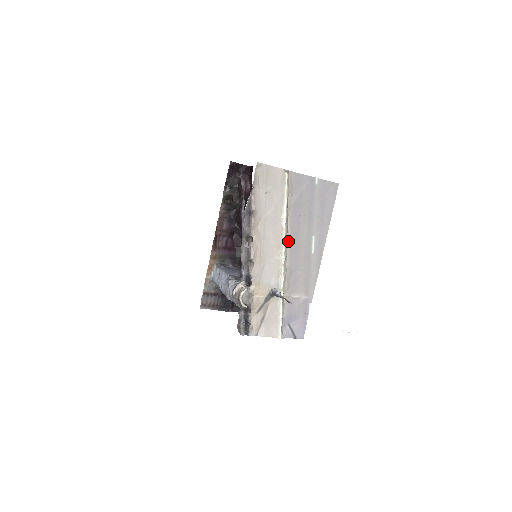
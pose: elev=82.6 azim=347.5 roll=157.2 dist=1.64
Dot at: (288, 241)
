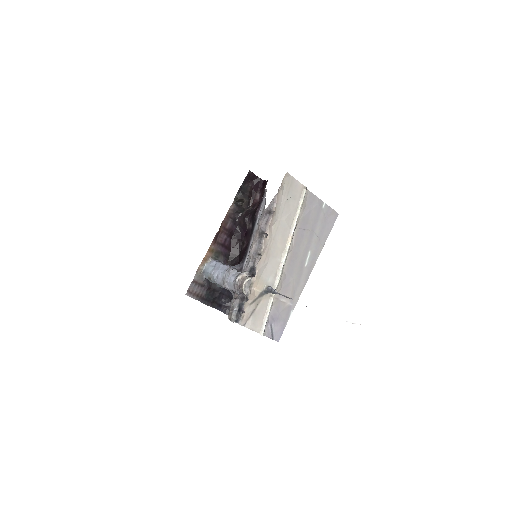
Dot at: (290, 248)
